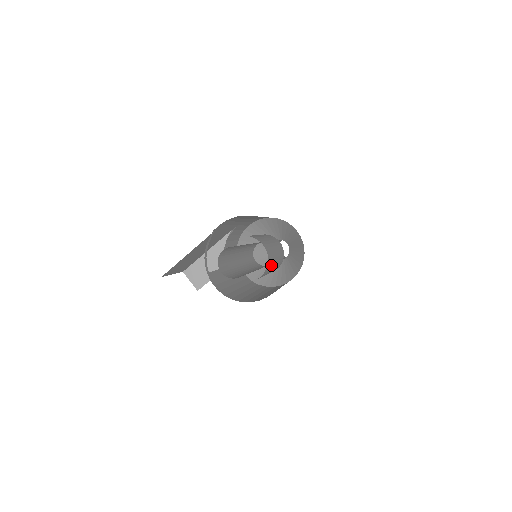
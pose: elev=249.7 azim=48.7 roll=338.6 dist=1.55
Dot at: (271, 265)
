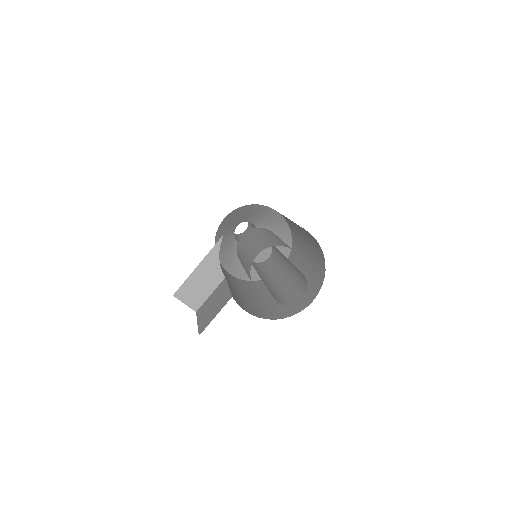
Dot at: occluded
